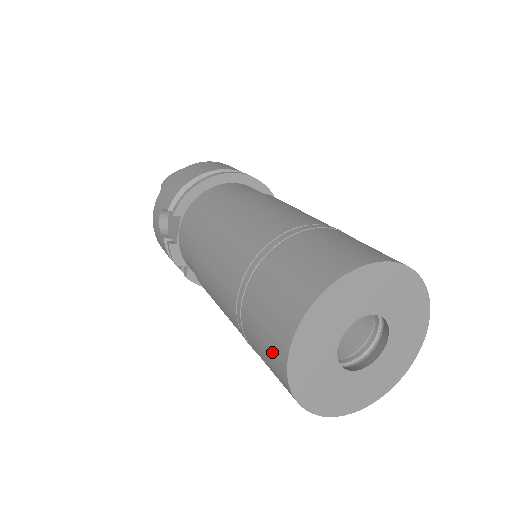
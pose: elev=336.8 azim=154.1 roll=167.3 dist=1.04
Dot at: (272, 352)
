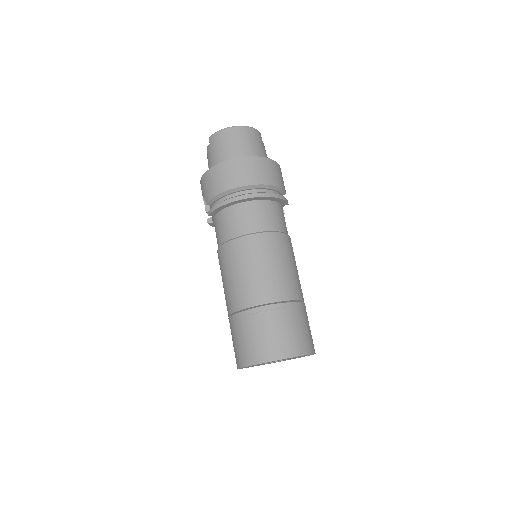
Dot at: occluded
